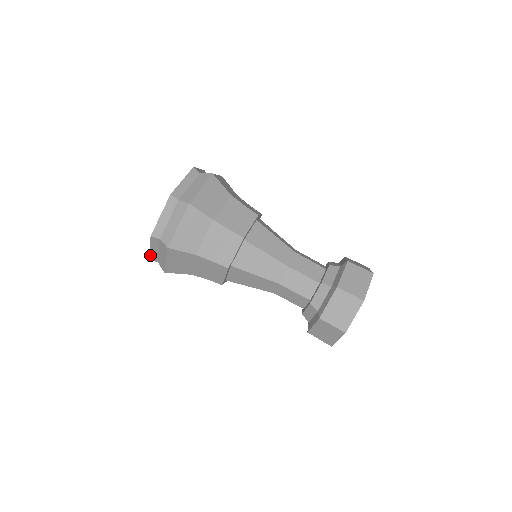
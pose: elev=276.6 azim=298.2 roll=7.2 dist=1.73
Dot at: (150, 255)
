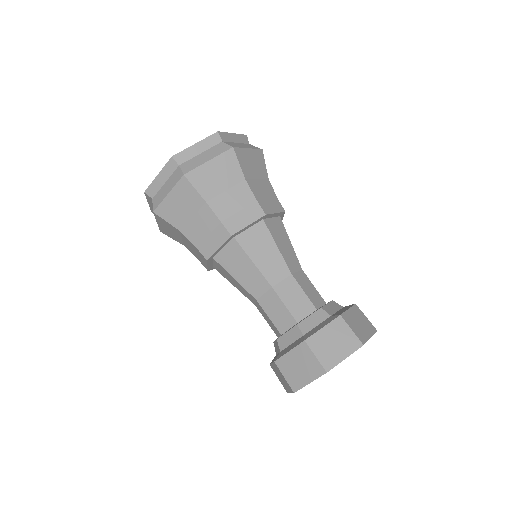
Dot at: (151, 208)
